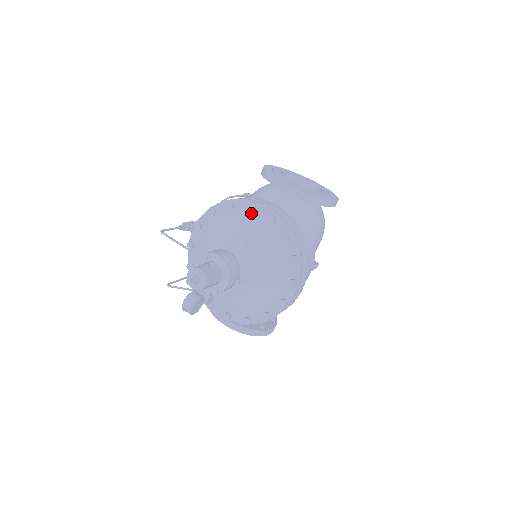
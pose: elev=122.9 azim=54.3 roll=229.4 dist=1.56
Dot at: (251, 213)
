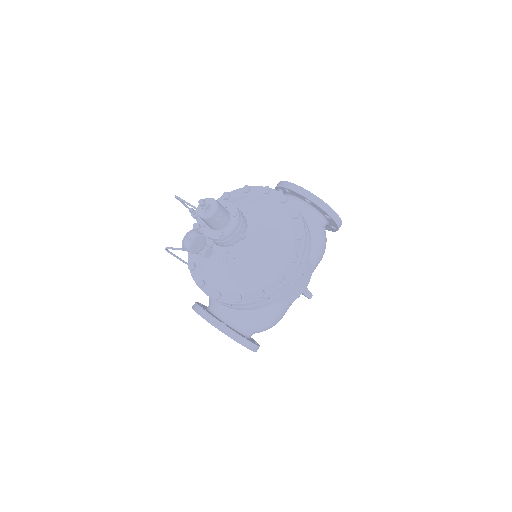
Dot at: (264, 197)
